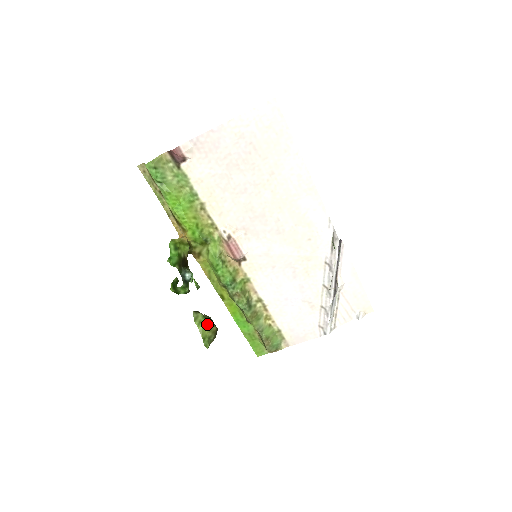
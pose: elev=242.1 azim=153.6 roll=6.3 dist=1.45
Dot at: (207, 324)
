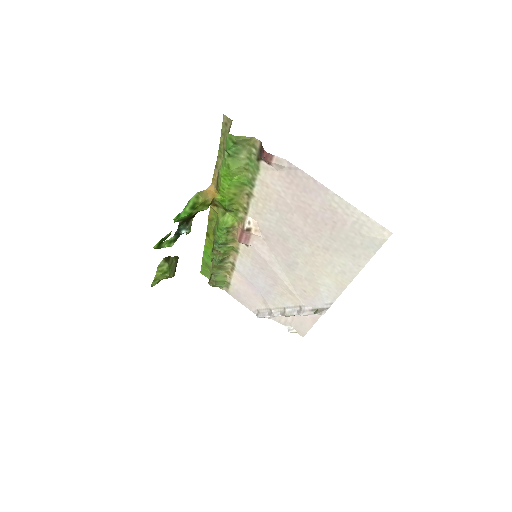
Dot at: (166, 274)
